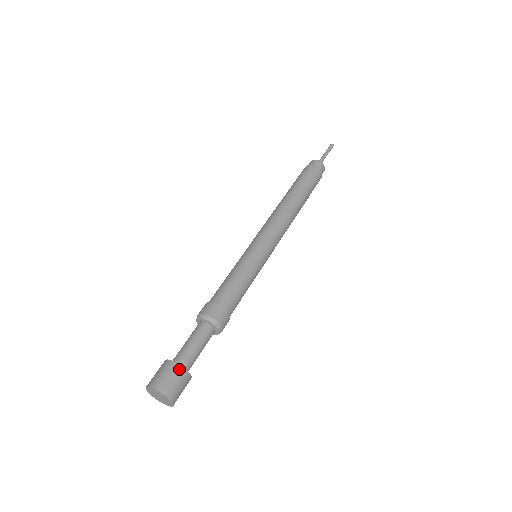
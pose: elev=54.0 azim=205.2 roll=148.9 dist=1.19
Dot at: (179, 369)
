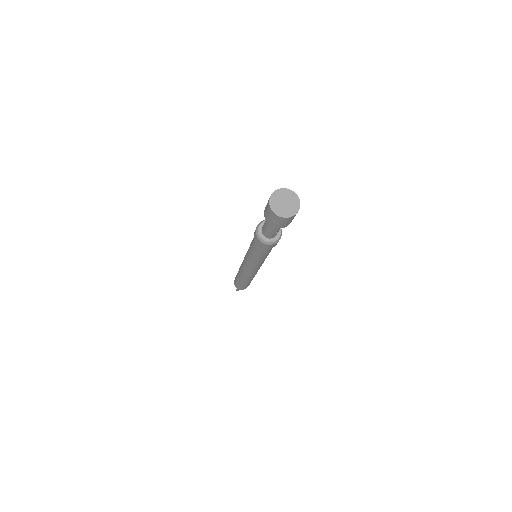
Dot at: occluded
